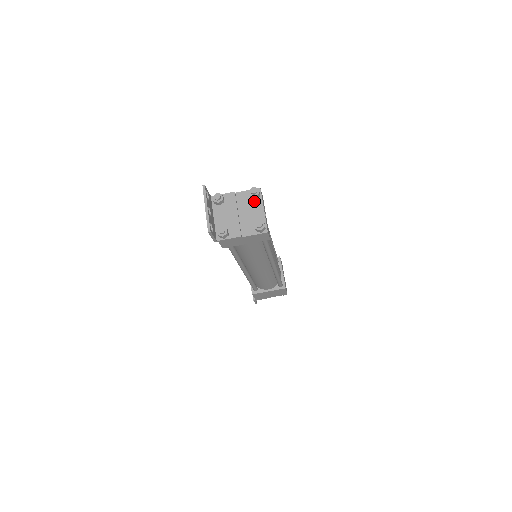
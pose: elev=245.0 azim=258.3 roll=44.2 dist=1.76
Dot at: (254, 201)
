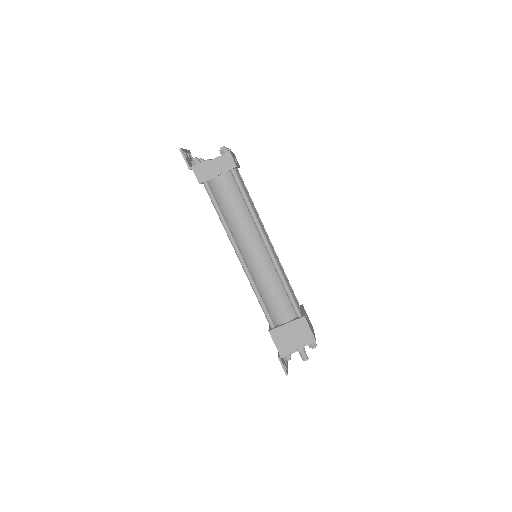
Dot at: occluded
